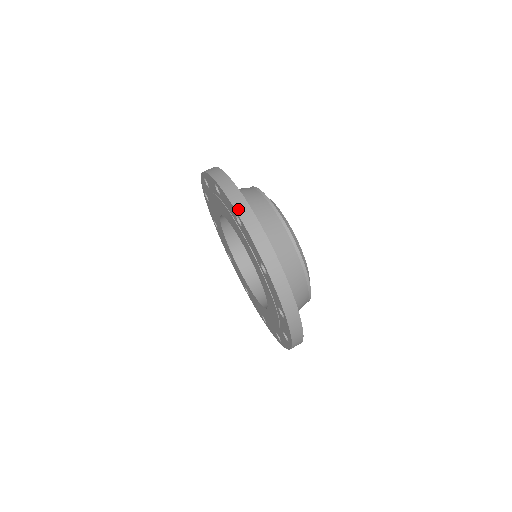
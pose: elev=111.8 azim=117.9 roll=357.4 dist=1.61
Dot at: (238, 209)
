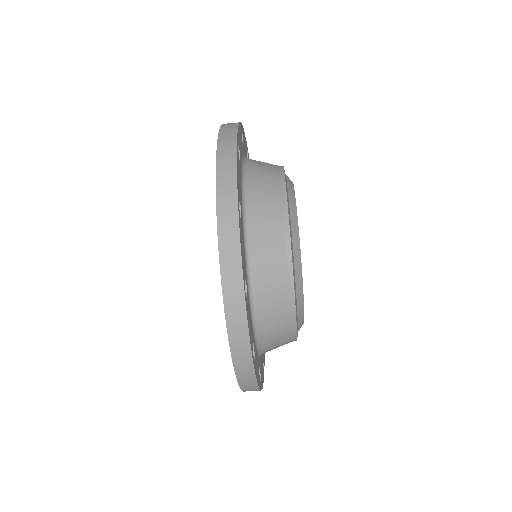
Dot at: occluded
